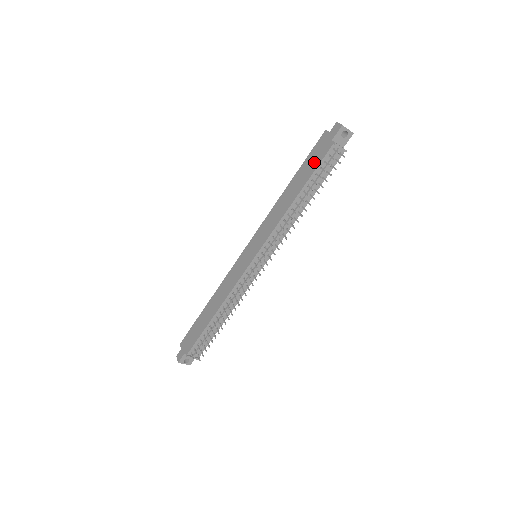
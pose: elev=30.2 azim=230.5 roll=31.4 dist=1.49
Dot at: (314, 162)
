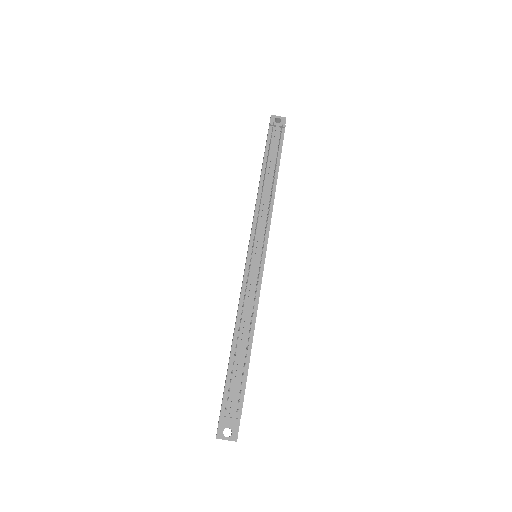
Dot at: occluded
